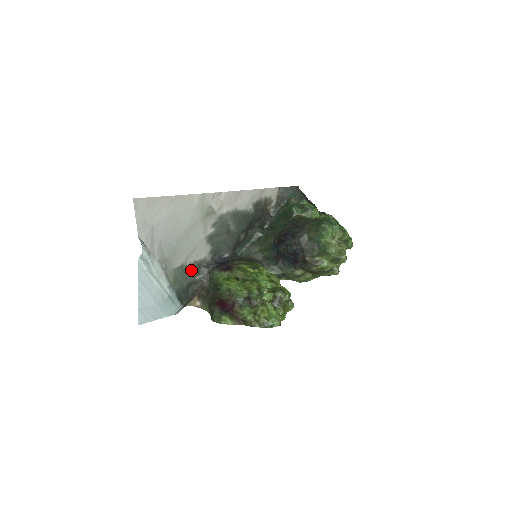
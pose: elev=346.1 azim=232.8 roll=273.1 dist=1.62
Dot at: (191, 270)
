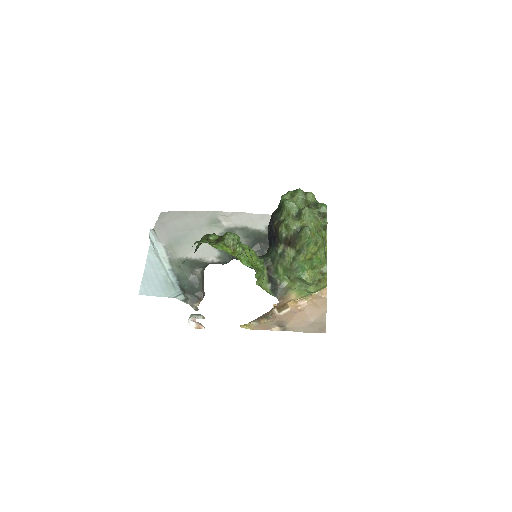
Dot at: (195, 264)
